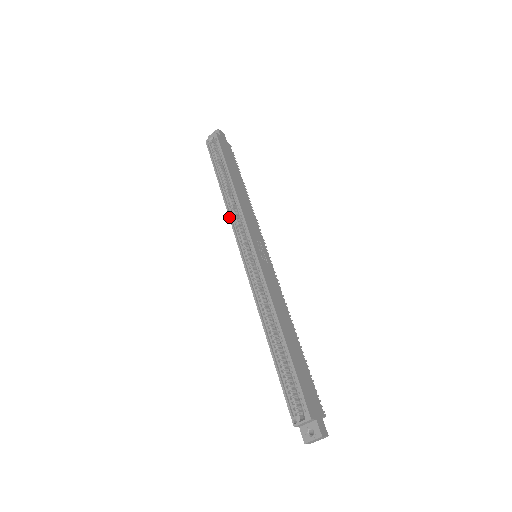
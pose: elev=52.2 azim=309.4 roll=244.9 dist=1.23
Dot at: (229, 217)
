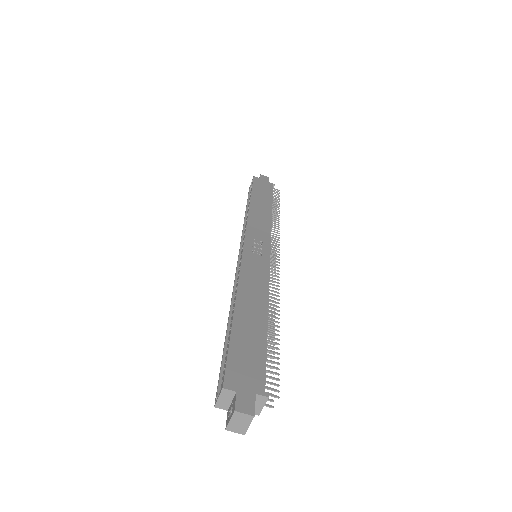
Dot at: (242, 233)
